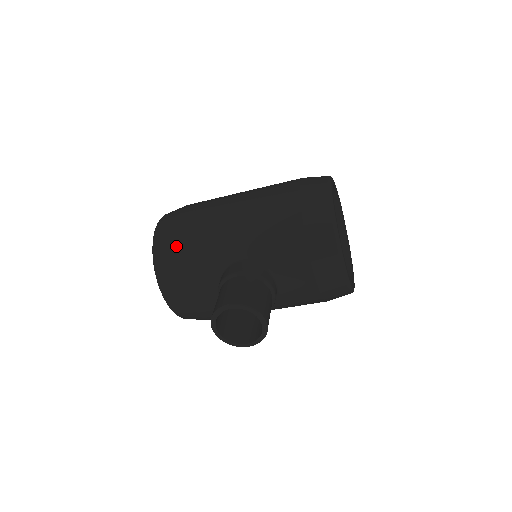
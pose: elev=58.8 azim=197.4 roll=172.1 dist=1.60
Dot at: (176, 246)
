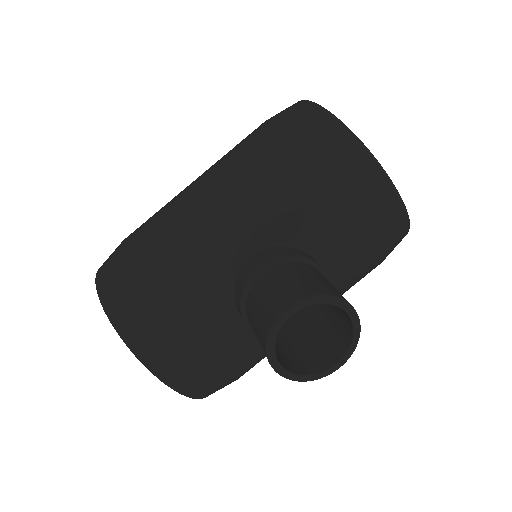
Dot at: (142, 289)
